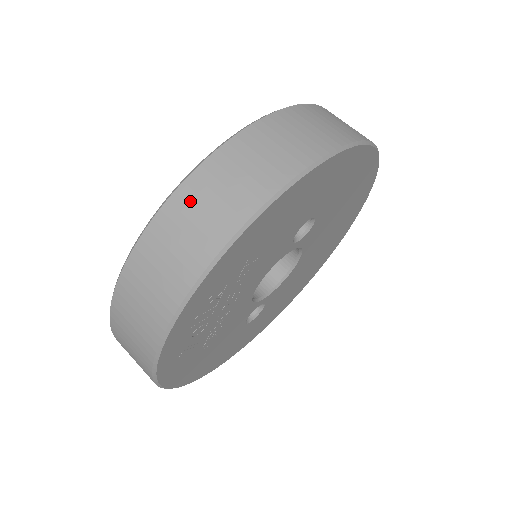
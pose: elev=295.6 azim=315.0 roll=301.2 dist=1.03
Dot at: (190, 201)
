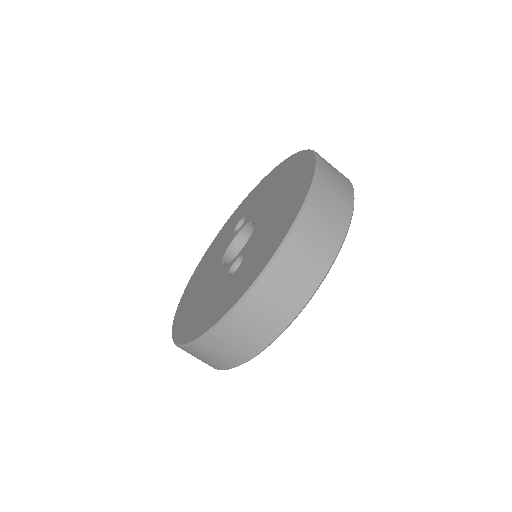
Dot at: (187, 352)
